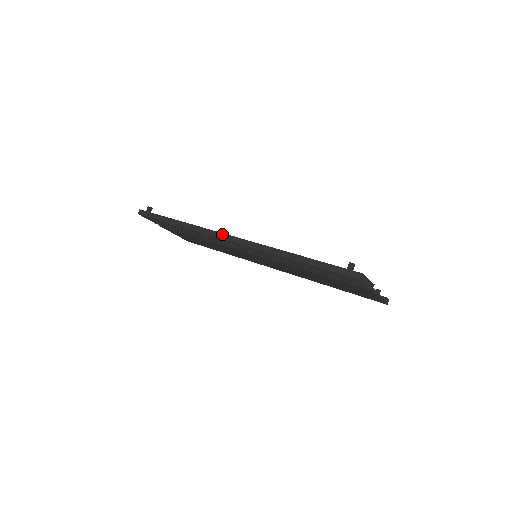
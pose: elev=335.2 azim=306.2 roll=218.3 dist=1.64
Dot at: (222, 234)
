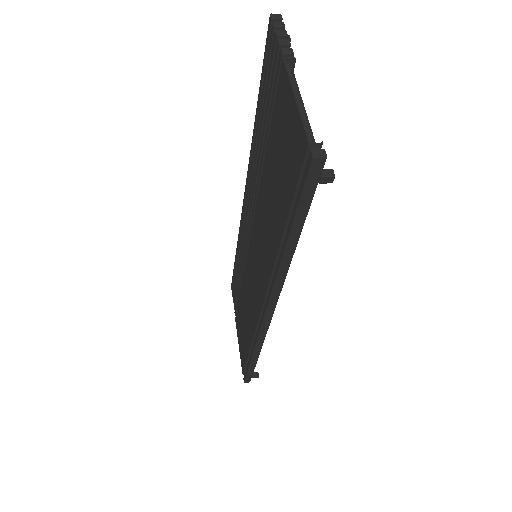
Dot at: occluded
